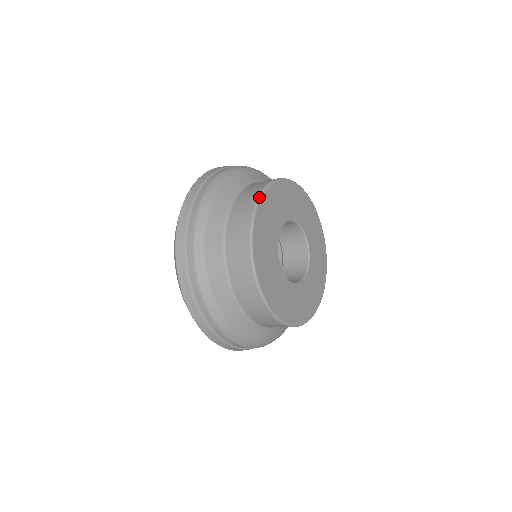
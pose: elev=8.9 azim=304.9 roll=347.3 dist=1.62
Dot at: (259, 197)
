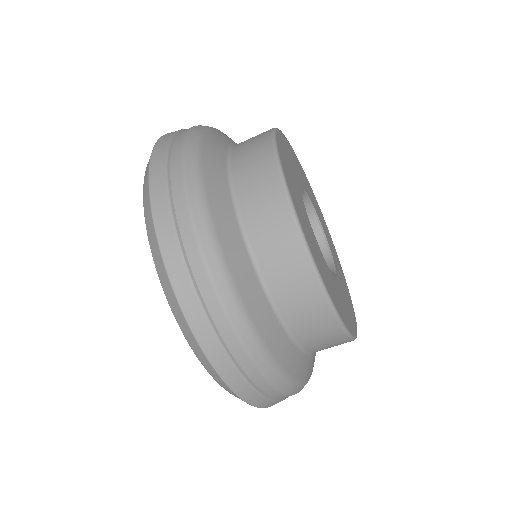
Dot at: occluded
